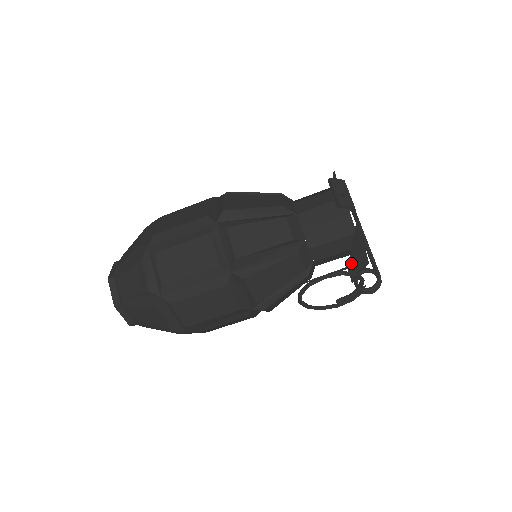
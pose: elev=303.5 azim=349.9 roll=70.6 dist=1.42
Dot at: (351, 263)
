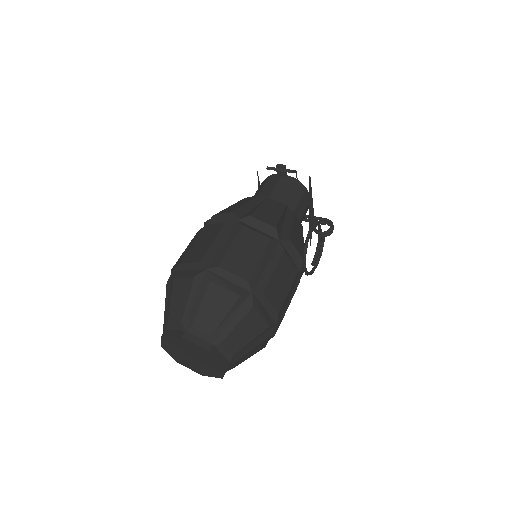
Dot at: (309, 221)
